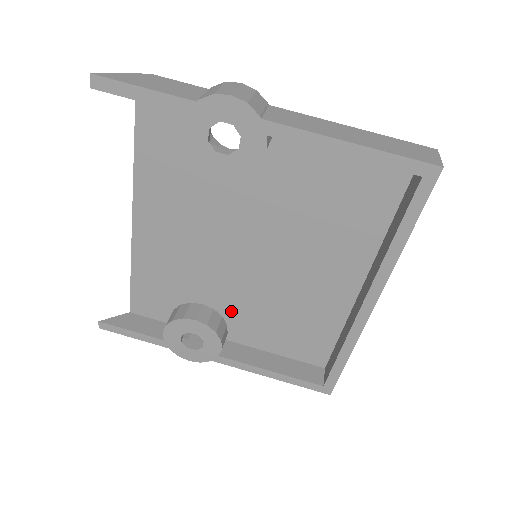
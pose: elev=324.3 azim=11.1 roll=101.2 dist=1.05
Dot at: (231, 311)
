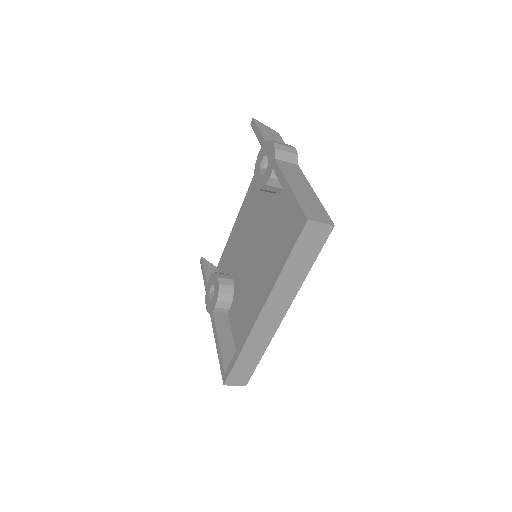
Dot at: (237, 292)
